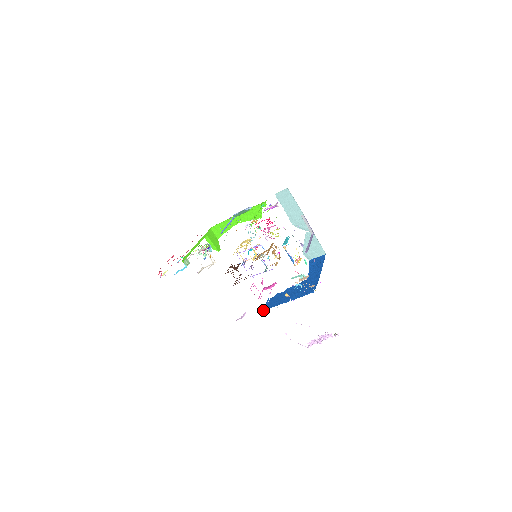
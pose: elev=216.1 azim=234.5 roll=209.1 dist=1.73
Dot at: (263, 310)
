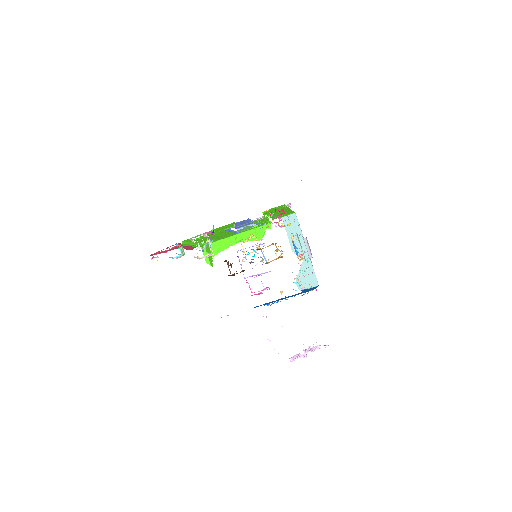
Dot at: occluded
